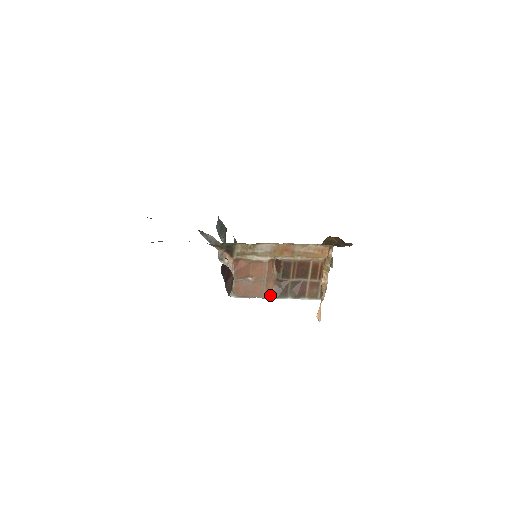
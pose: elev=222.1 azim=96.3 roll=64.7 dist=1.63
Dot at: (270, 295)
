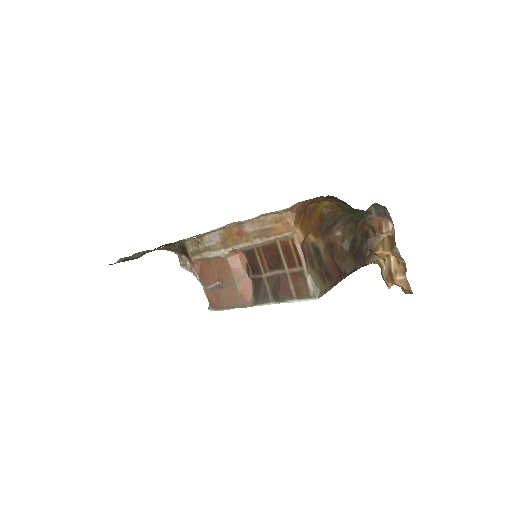
Dot at: (248, 302)
